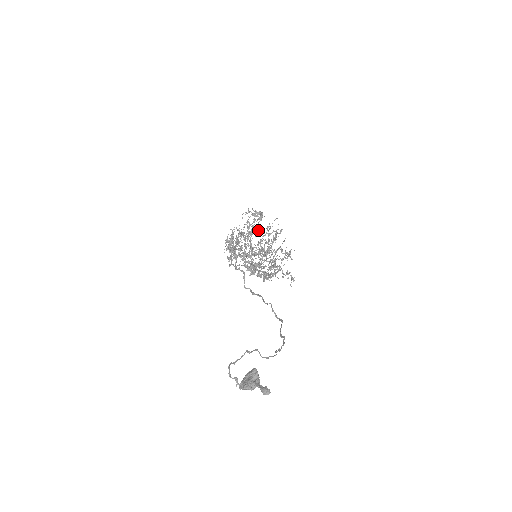
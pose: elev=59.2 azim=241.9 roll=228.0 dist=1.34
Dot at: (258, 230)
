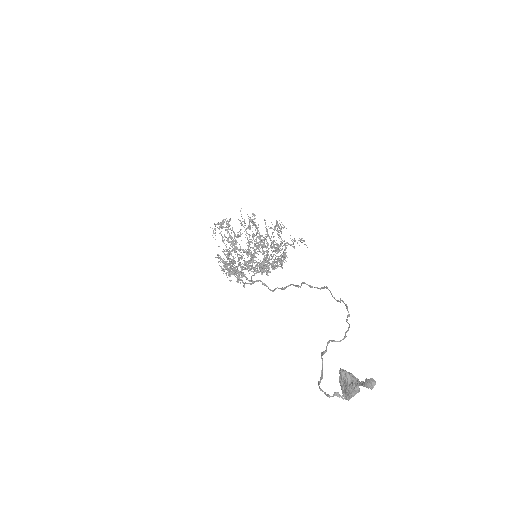
Dot at: (237, 234)
